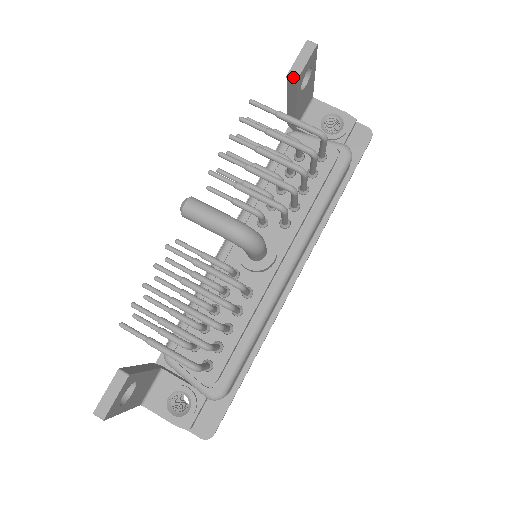
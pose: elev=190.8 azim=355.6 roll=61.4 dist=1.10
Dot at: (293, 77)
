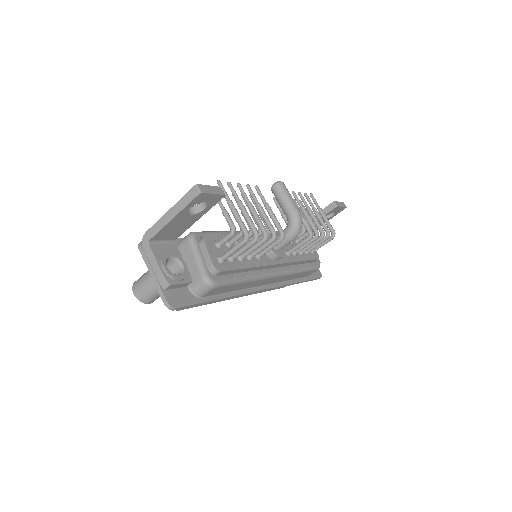
Dot at: (336, 204)
